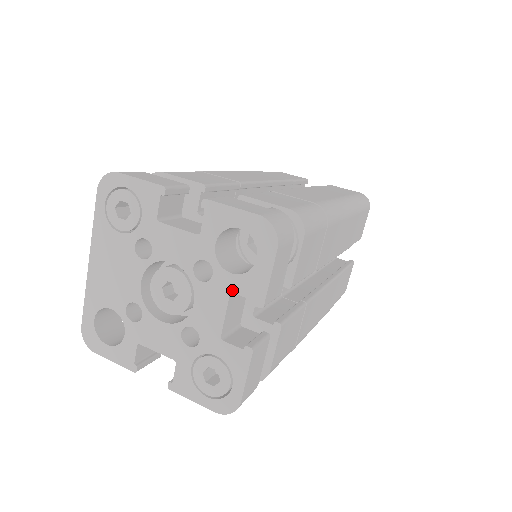
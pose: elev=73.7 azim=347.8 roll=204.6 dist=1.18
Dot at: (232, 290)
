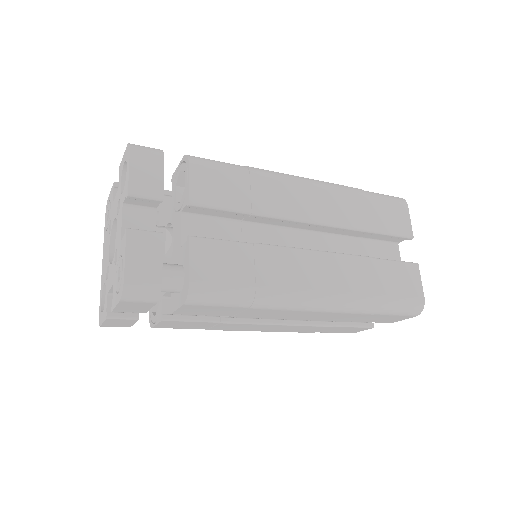
Dot at: (123, 202)
